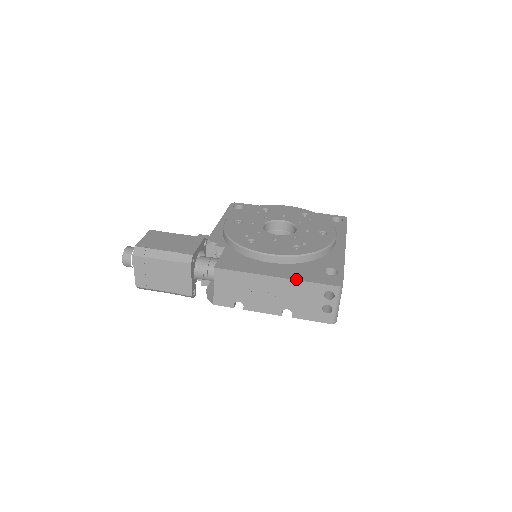
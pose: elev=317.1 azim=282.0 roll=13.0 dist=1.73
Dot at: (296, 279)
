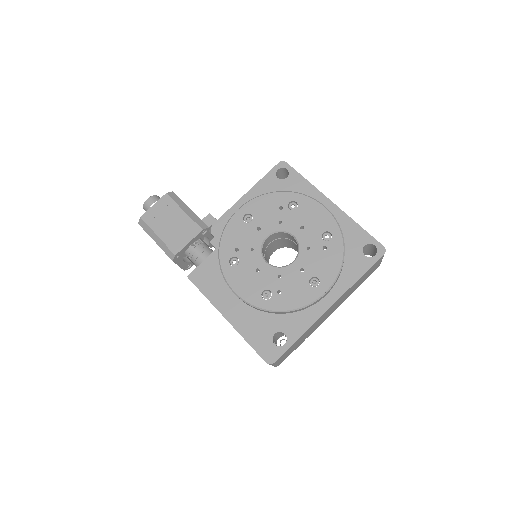
Dot at: (239, 332)
